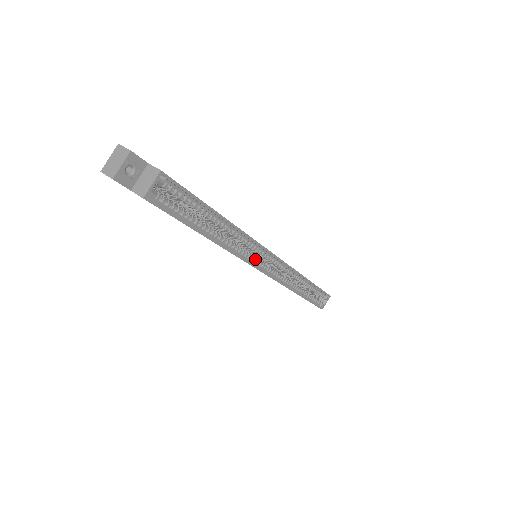
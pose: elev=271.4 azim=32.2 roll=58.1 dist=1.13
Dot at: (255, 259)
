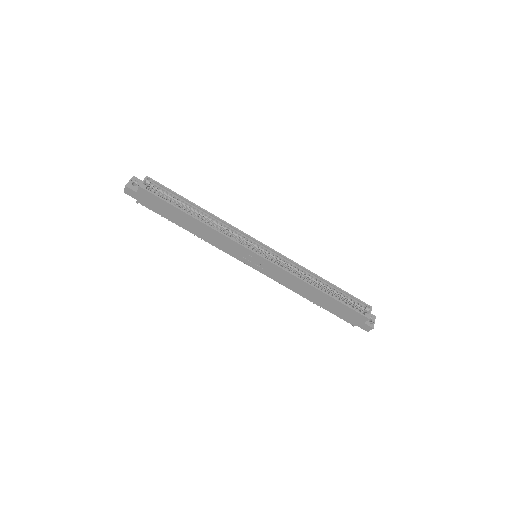
Dot at: (246, 245)
